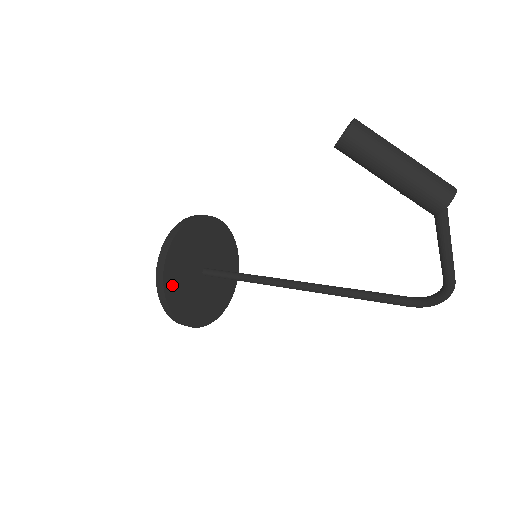
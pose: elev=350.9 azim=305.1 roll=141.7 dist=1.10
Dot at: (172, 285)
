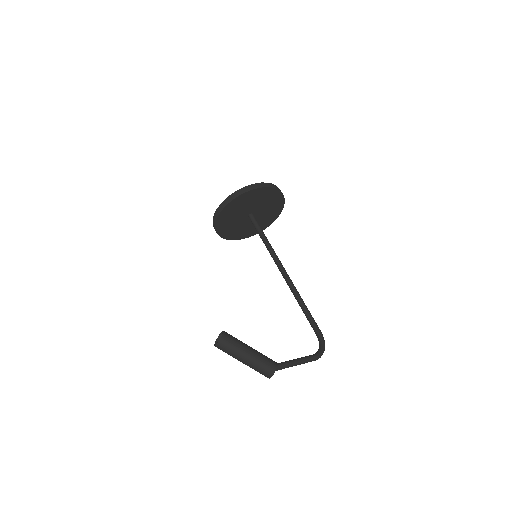
Dot at: (226, 232)
